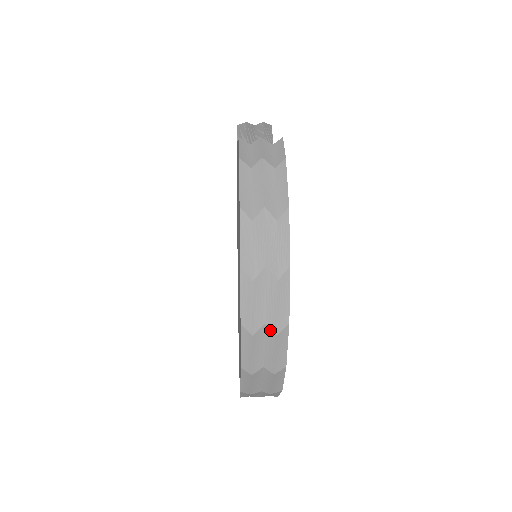
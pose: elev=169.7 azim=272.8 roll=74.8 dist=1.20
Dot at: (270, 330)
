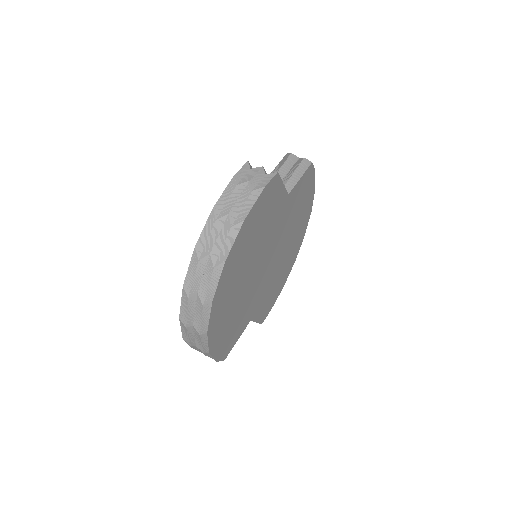
Dot at: (200, 300)
